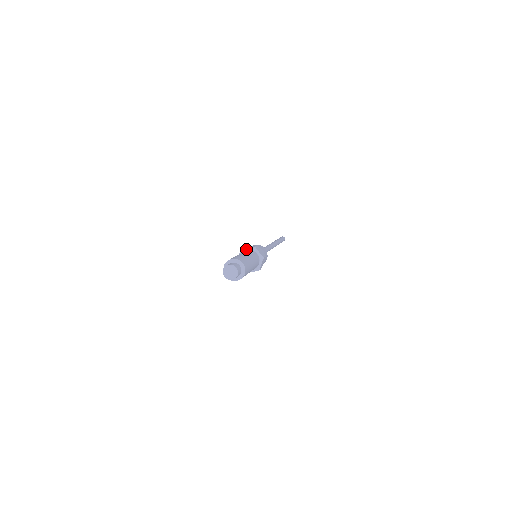
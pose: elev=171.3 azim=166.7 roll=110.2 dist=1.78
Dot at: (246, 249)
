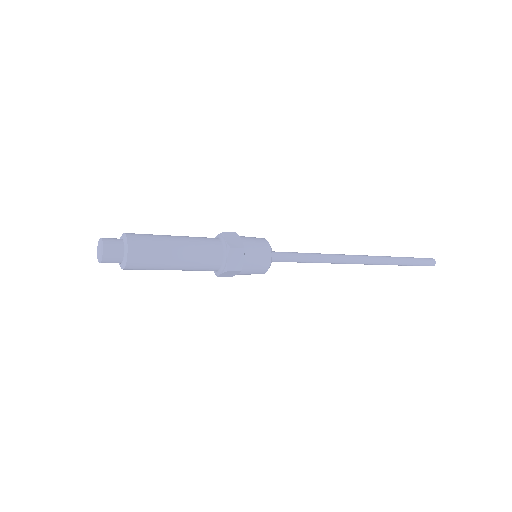
Dot at: occluded
